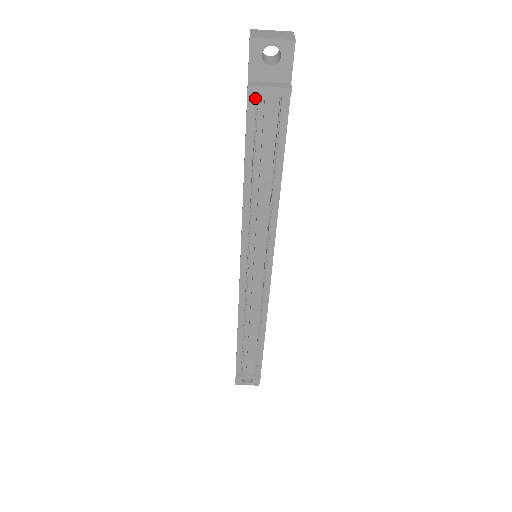
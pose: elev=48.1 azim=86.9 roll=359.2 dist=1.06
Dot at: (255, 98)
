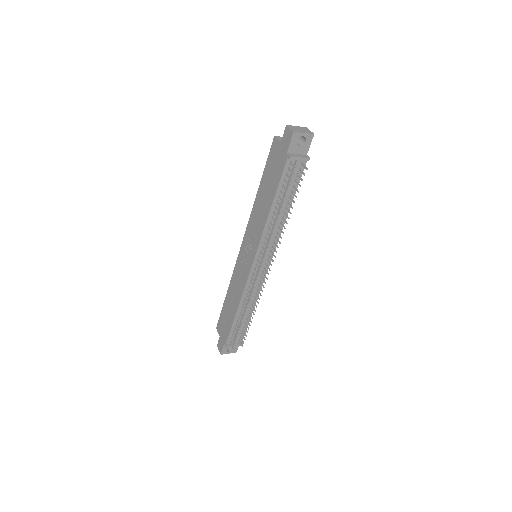
Dot at: (290, 162)
